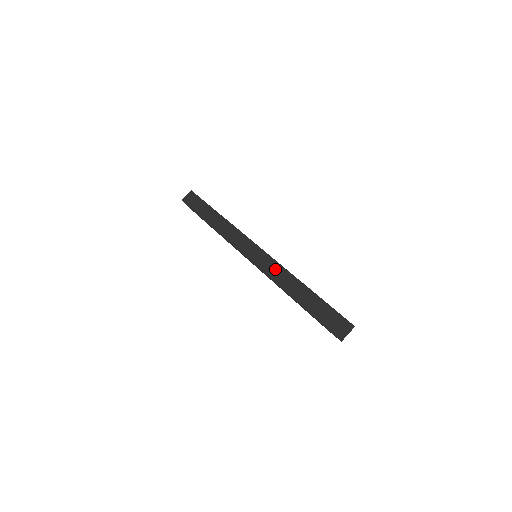
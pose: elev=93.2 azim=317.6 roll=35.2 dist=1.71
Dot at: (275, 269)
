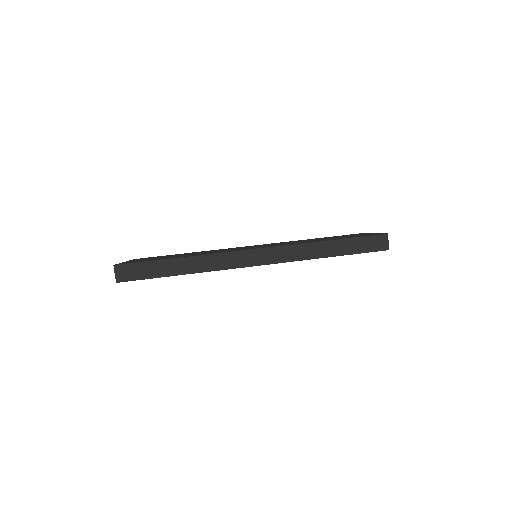
Dot at: (292, 252)
